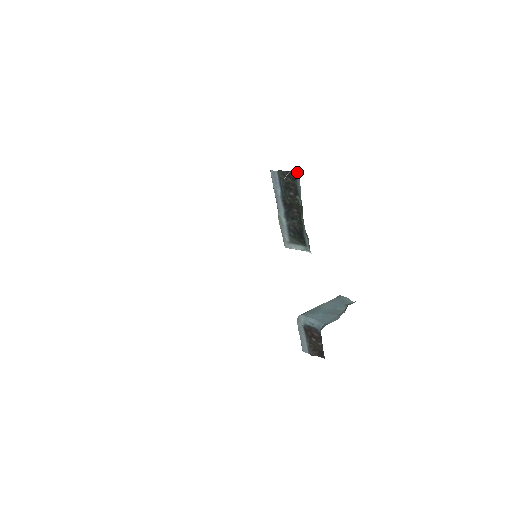
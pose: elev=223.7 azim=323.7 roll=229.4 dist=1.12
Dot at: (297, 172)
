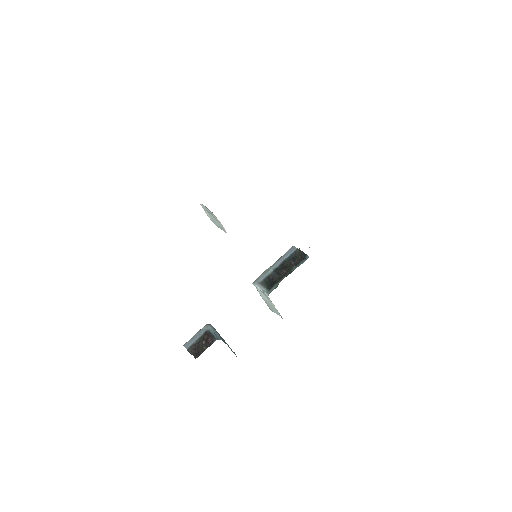
Dot at: occluded
